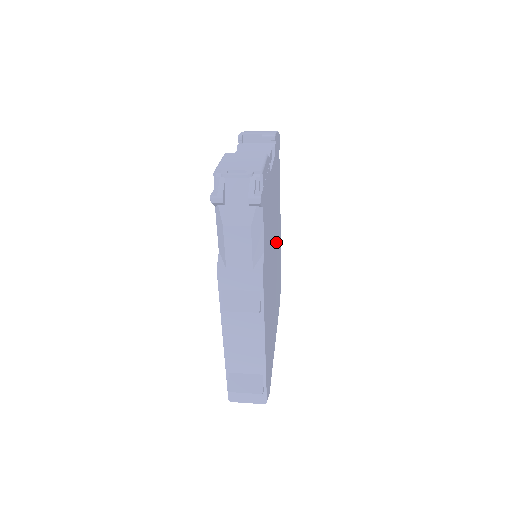
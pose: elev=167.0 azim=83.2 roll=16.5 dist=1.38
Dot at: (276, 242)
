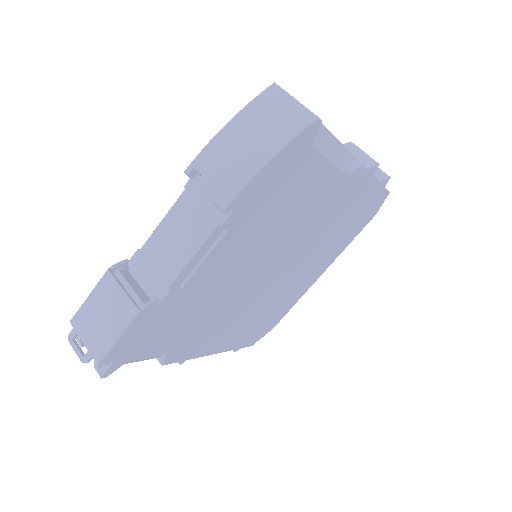
Dot at: (301, 237)
